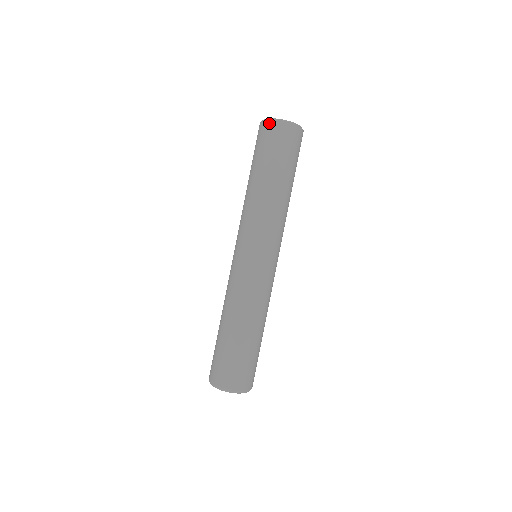
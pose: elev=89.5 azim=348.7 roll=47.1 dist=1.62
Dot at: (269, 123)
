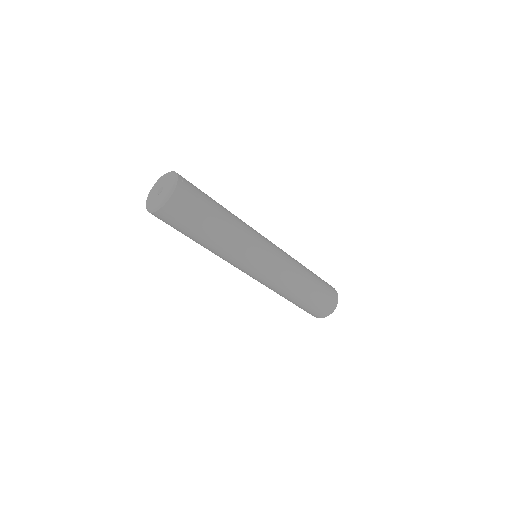
Dot at: (162, 212)
